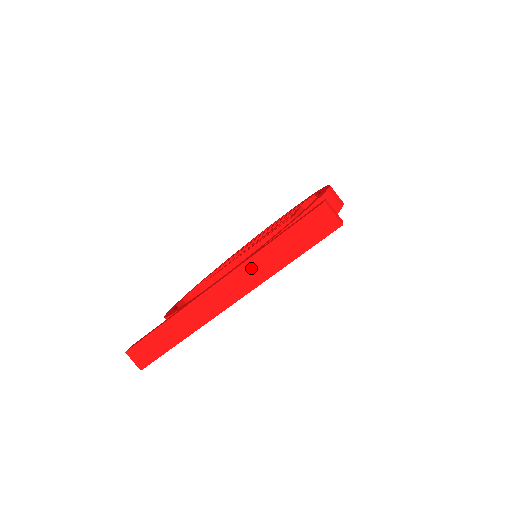
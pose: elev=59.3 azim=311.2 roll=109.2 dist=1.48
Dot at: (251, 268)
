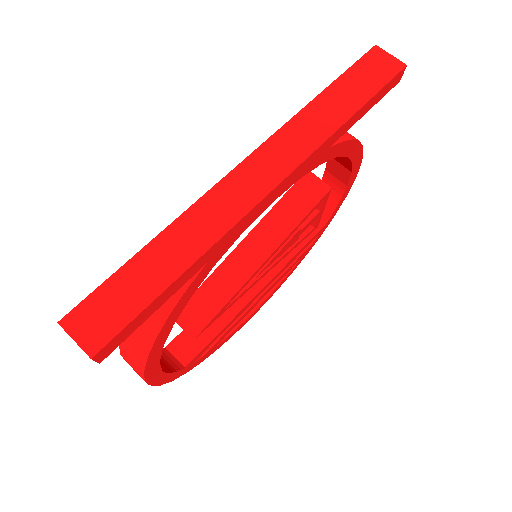
Dot at: (296, 130)
